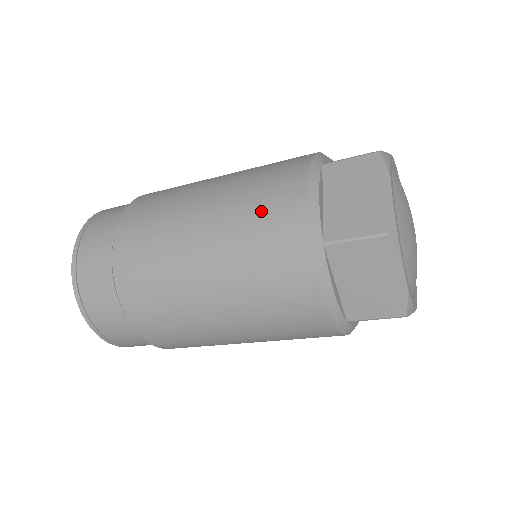
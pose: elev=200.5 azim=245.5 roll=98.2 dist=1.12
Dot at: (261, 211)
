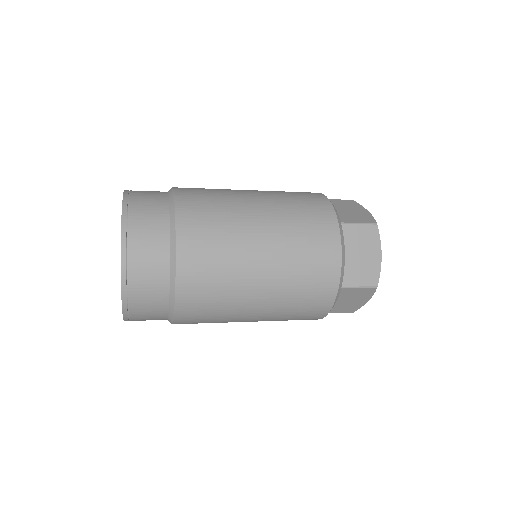
Dot at: (310, 263)
